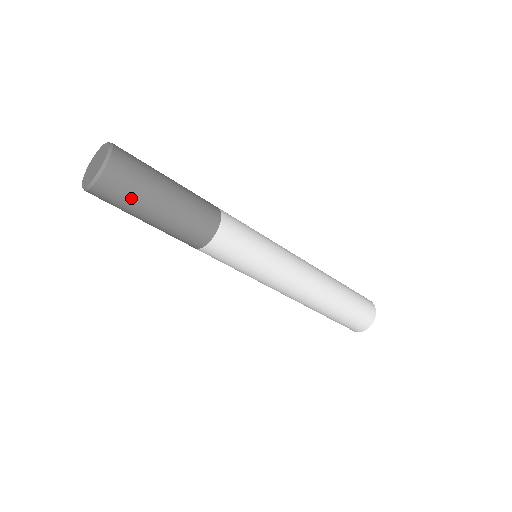
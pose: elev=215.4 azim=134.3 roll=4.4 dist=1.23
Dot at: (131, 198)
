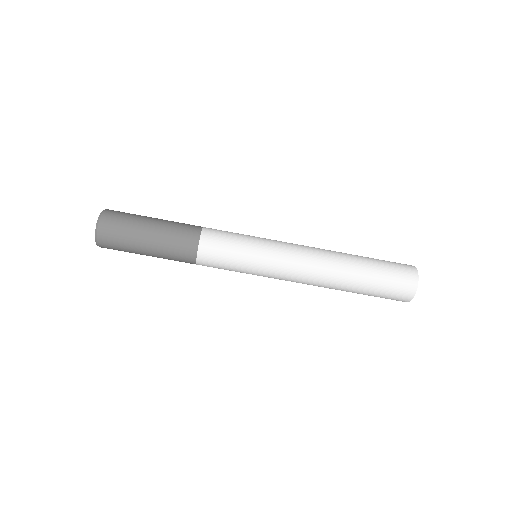
Dot at: (128, 219)
